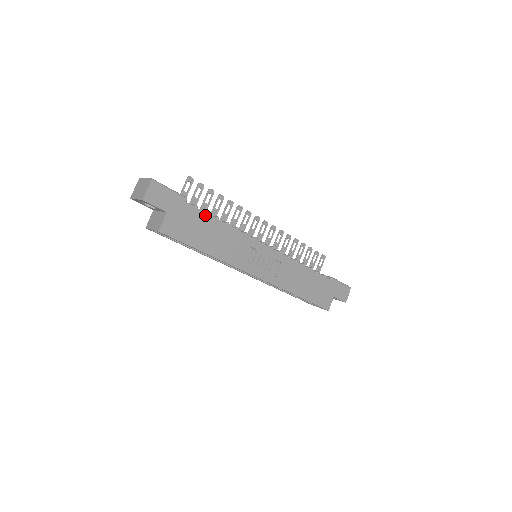
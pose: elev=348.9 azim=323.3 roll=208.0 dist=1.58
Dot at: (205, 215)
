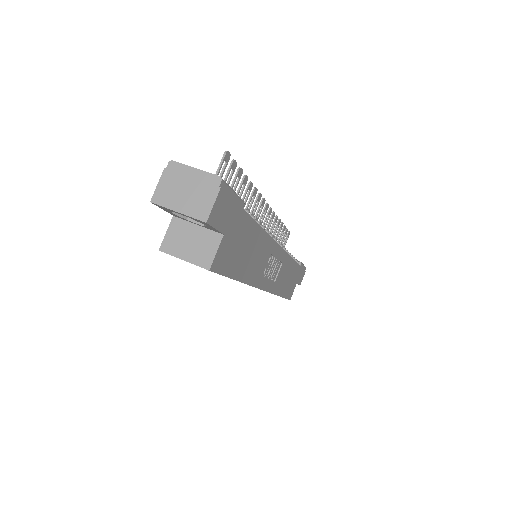
Dot at: (253, 224)
